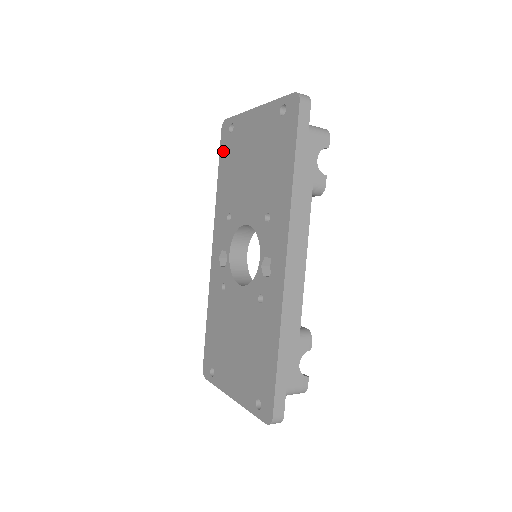
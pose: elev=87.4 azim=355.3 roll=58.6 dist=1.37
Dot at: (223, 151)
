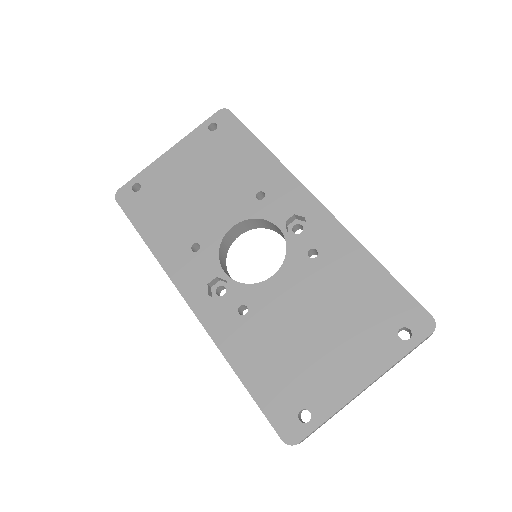
Dot at: (135, 212)
